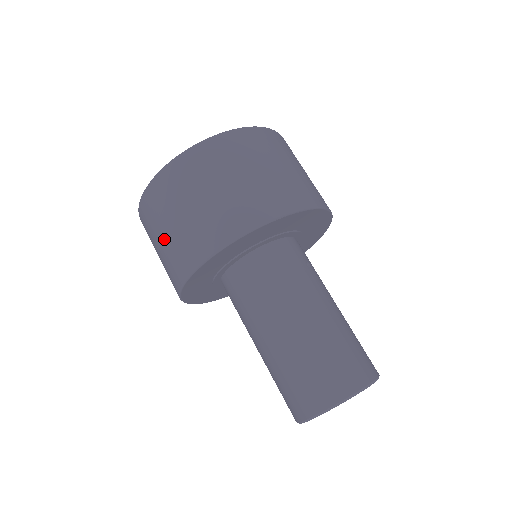
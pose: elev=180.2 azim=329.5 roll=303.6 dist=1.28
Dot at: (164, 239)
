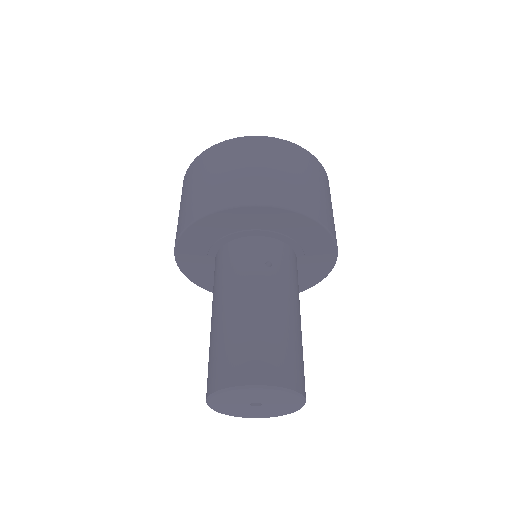
Dot at: occluded
